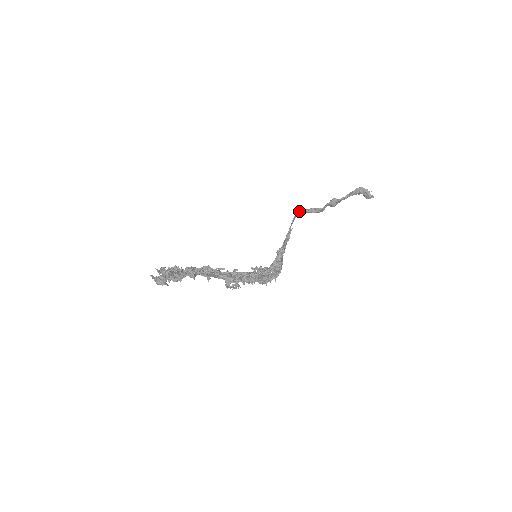
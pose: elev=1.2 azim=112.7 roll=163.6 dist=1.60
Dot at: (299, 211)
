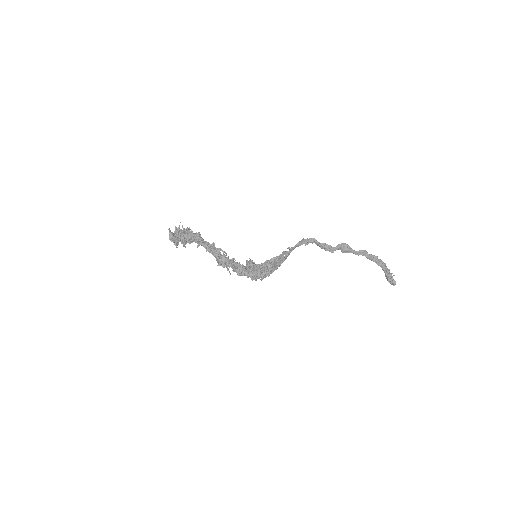
Dot at: (310, 239)
